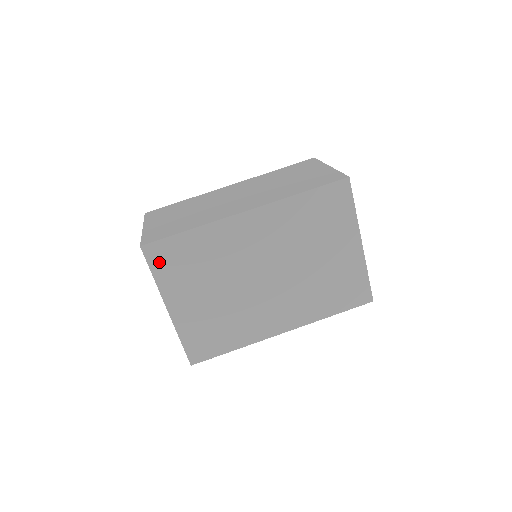
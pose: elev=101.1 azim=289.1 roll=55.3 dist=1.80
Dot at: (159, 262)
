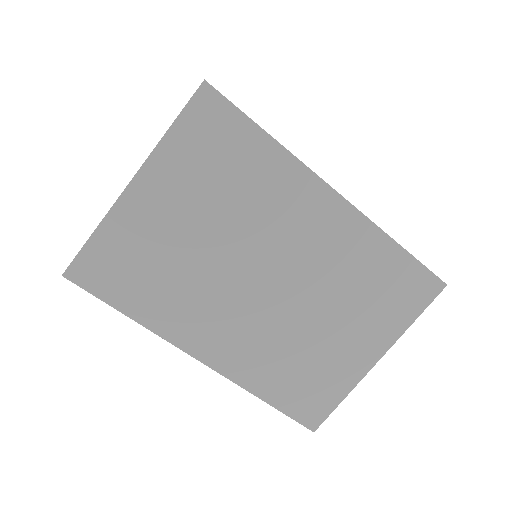
Dot at: (197, 122)
